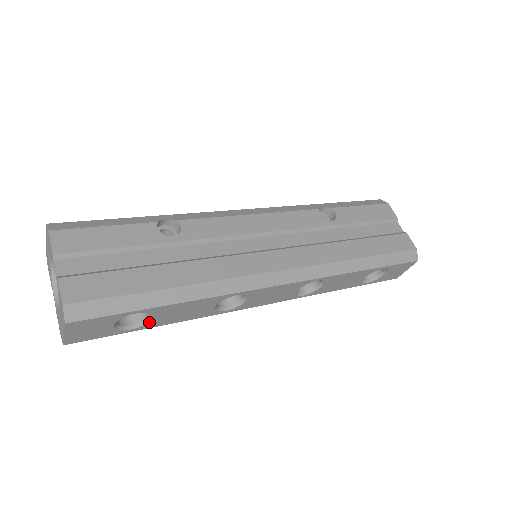
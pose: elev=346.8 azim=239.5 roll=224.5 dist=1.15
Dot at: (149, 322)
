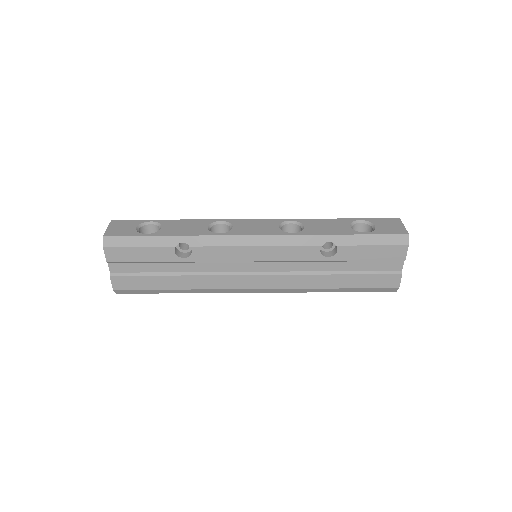
Dot at: occluded
